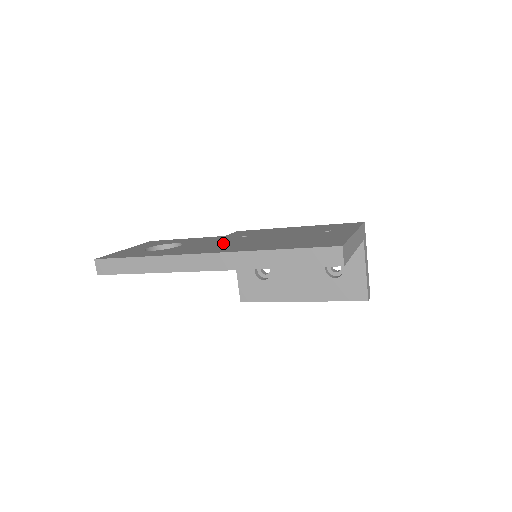
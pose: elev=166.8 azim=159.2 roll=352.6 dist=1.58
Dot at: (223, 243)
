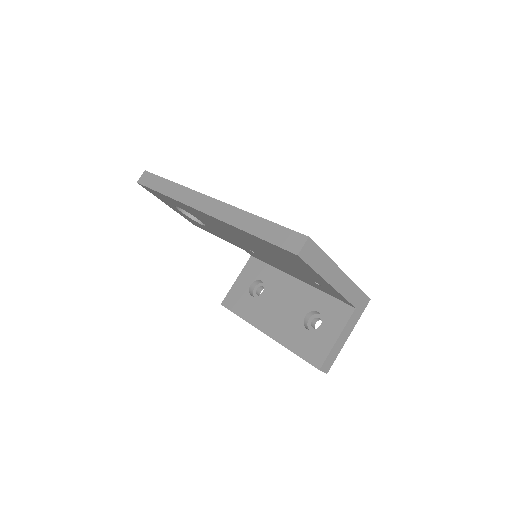
Dot at: occluded
